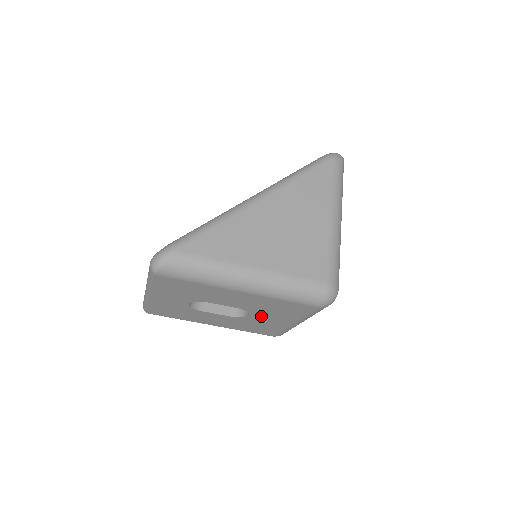
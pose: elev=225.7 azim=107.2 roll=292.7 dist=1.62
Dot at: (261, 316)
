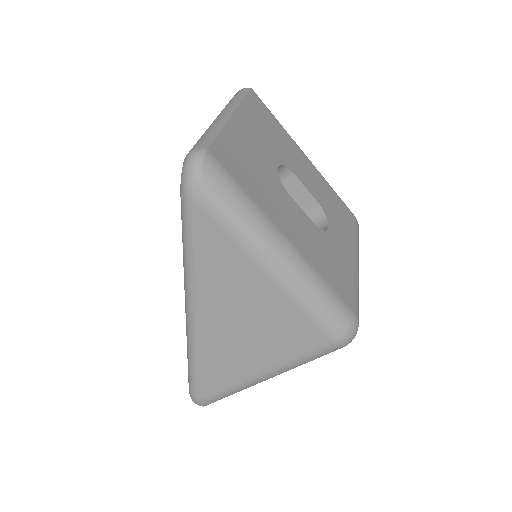
Dot at: occluded
